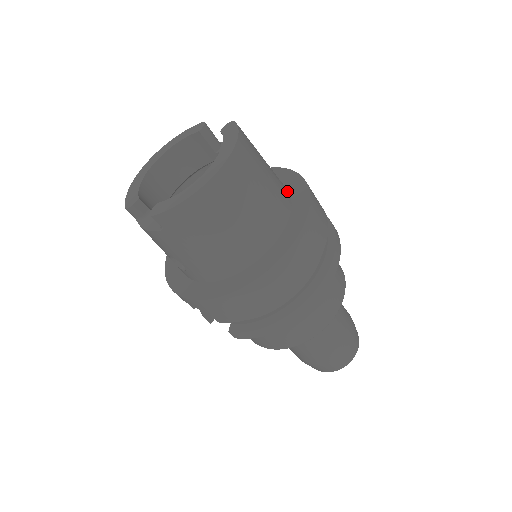
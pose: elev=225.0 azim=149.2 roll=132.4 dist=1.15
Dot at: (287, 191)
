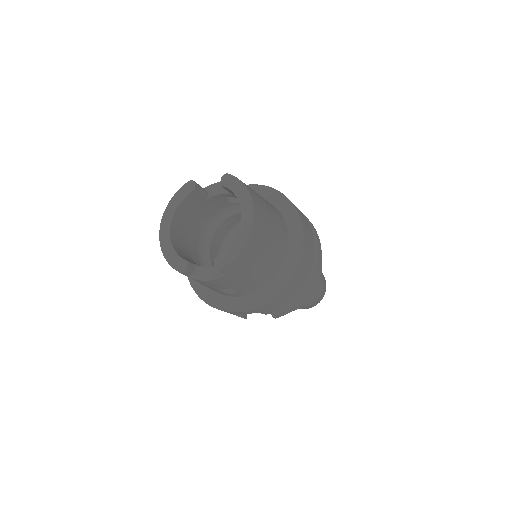
Dot at: occluded
